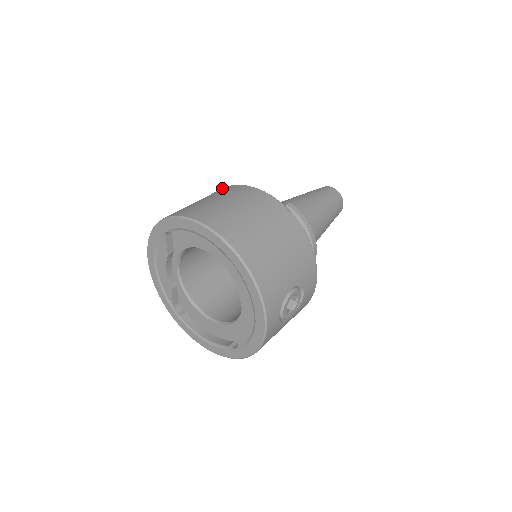
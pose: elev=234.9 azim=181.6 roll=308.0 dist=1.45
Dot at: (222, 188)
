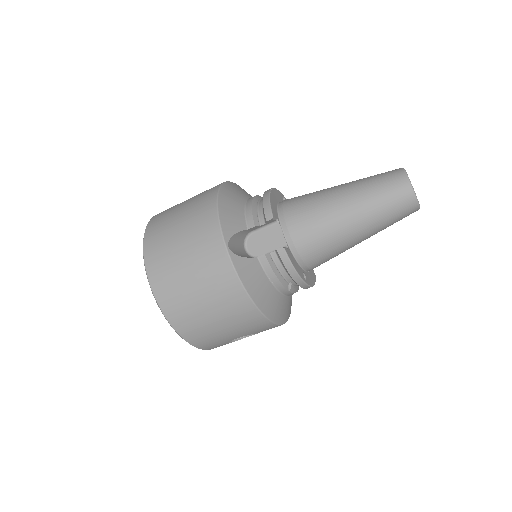
Dot at: (214, 204)
